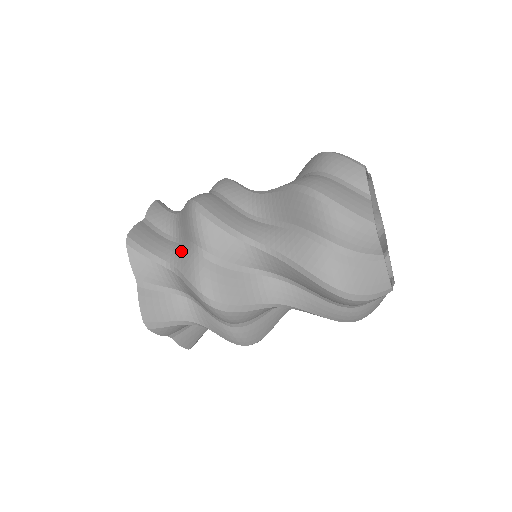
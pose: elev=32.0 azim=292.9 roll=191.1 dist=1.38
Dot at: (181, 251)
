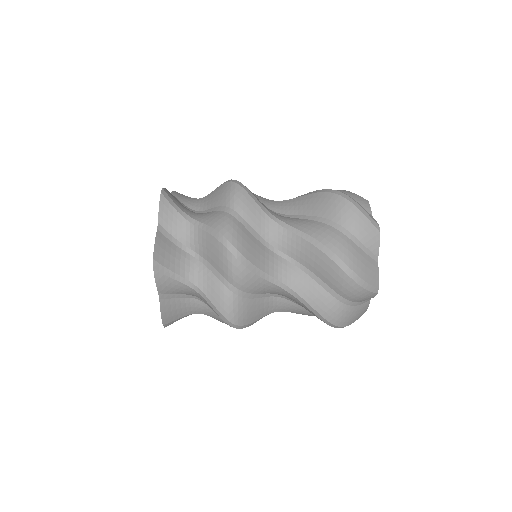
Dot at: (211, 312)
